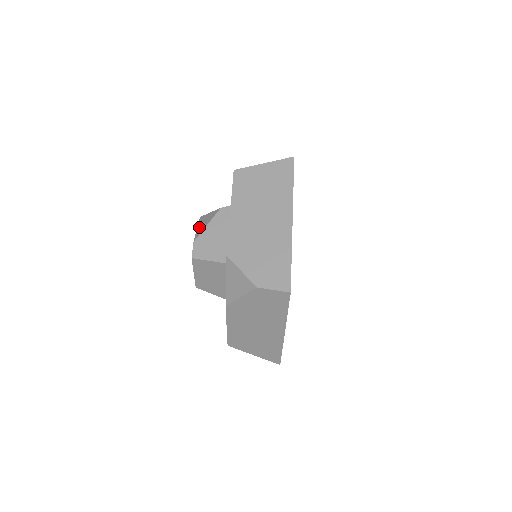
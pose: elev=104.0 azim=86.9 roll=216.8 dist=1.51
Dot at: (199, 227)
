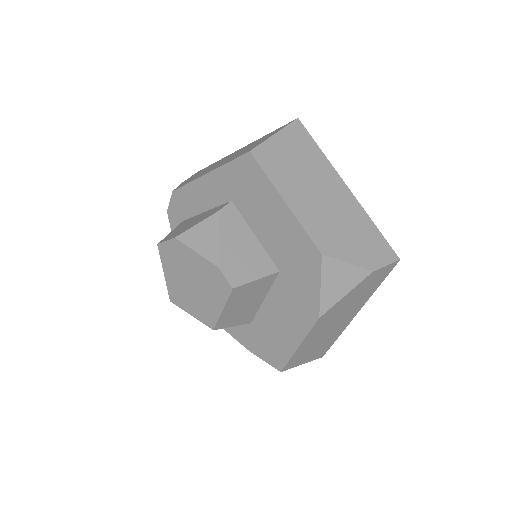
Dot at: (200, 248)
